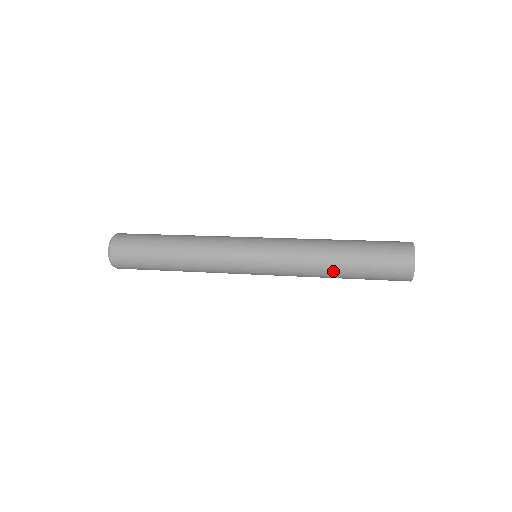
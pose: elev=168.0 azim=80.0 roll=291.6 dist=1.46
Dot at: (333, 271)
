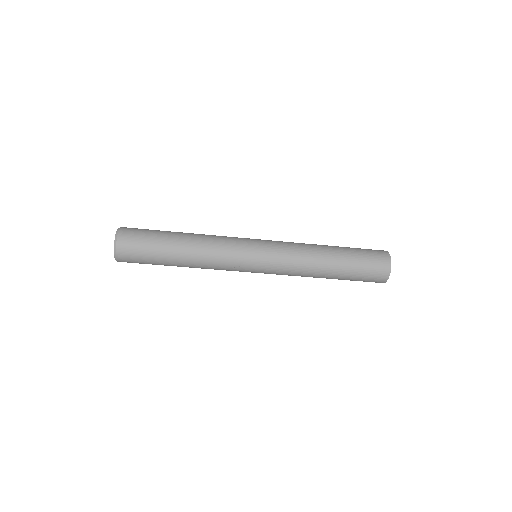
Dot at: (325, 272)
